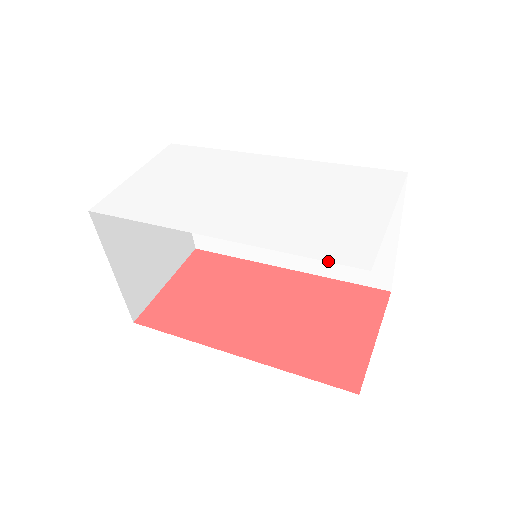
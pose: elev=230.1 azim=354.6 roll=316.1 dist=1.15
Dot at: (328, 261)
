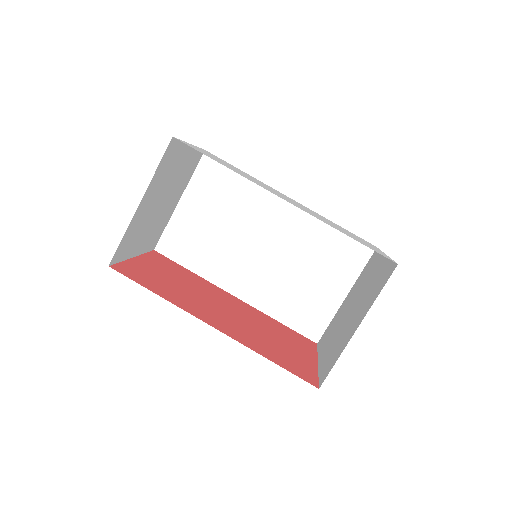
Dot at: (370, 248)
